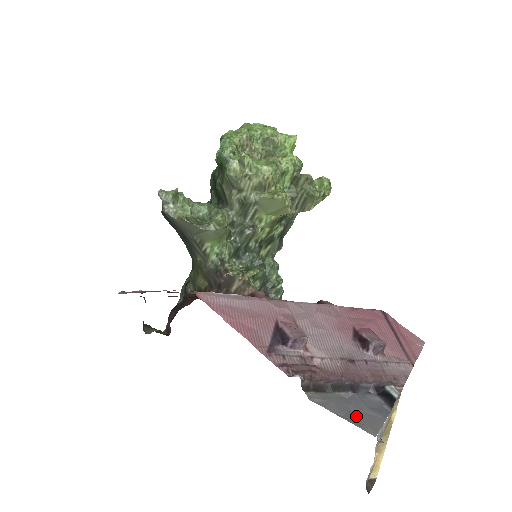
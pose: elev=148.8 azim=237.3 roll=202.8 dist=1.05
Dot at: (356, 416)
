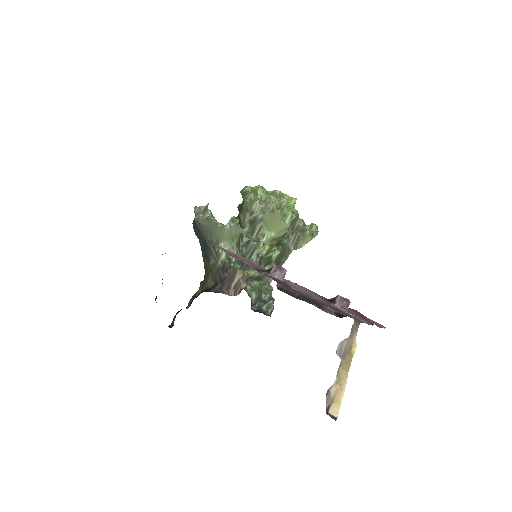
Dot at: occluded
